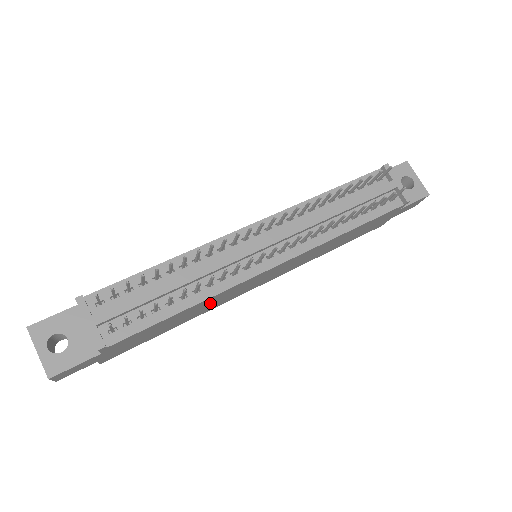
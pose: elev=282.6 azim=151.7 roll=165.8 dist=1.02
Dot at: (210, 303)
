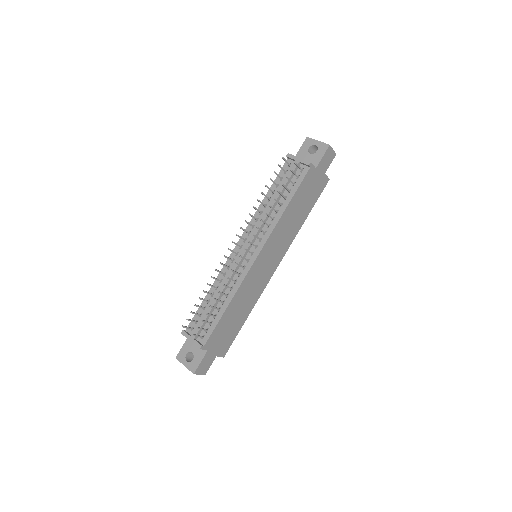
Dot at: (245, 296)
